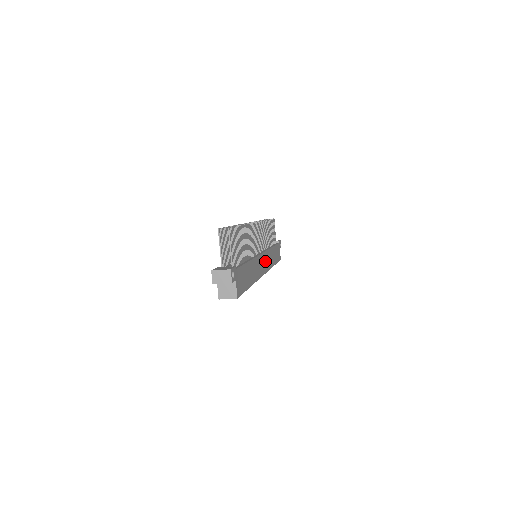
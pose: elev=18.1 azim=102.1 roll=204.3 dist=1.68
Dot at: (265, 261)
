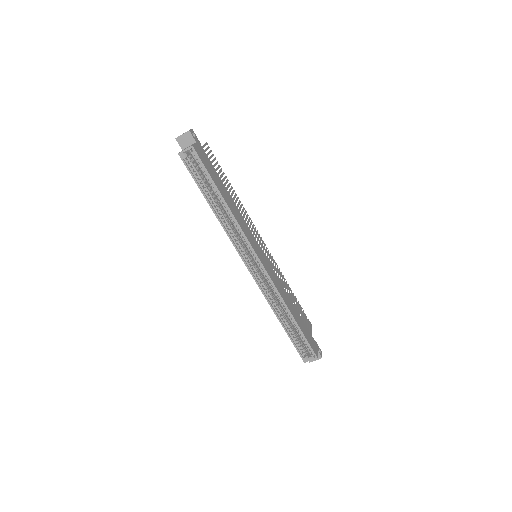
Dot at: (267, 265)
